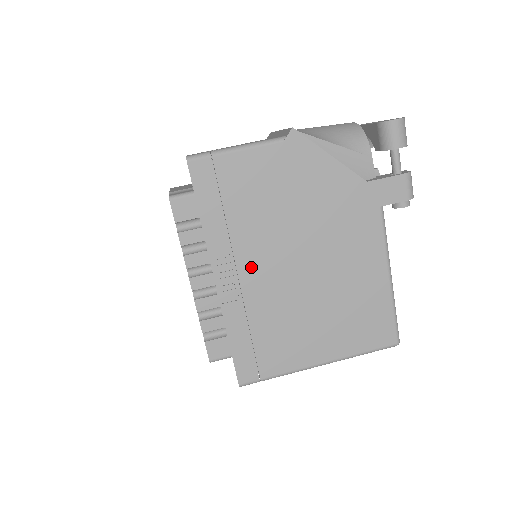
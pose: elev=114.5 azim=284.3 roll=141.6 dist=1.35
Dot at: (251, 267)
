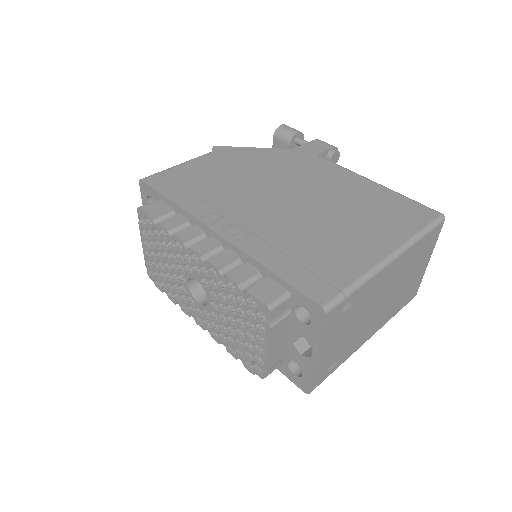
Dot at: (245, 214)
